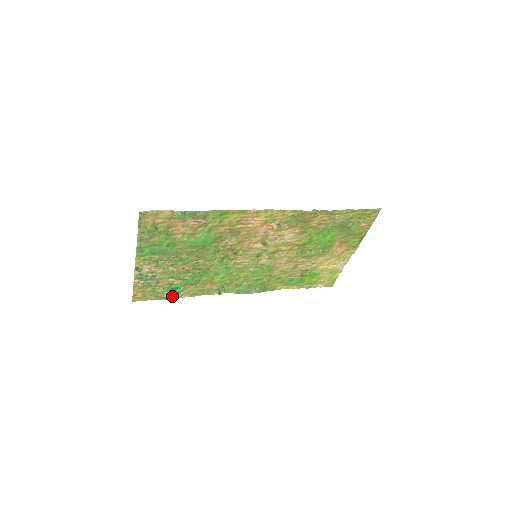
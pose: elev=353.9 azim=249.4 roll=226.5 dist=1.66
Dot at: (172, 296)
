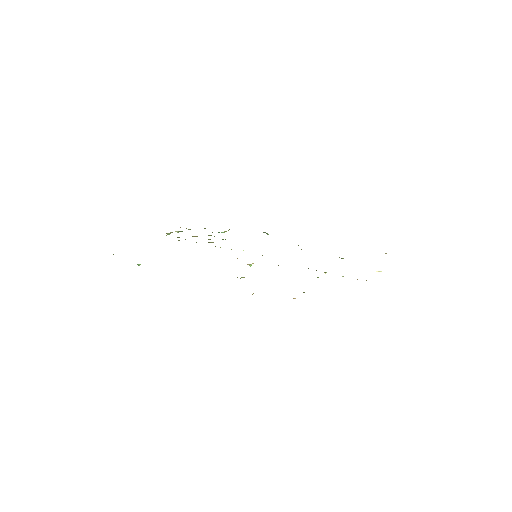
Dot at: occluded
